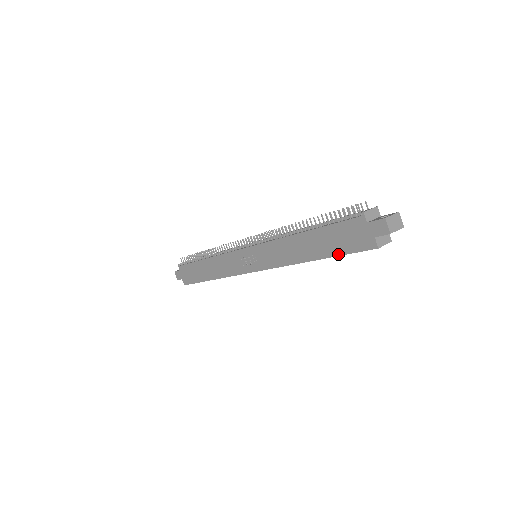
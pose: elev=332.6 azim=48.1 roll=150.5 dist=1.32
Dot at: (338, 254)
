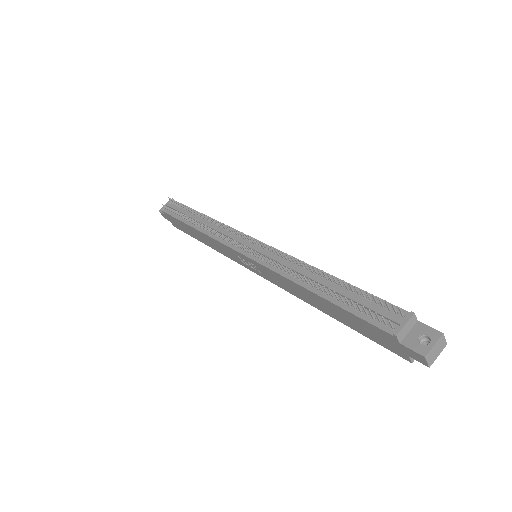
Dot at: (360, 333)
